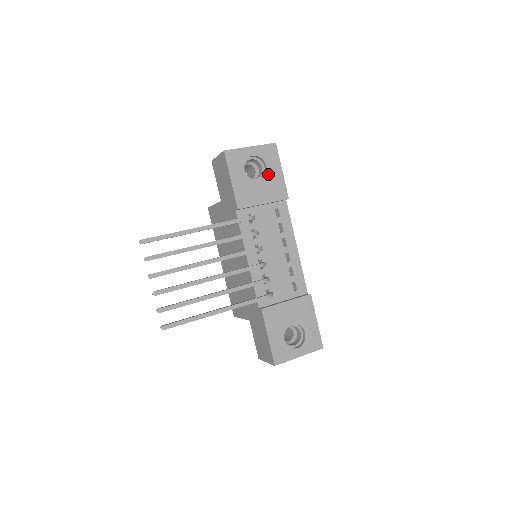
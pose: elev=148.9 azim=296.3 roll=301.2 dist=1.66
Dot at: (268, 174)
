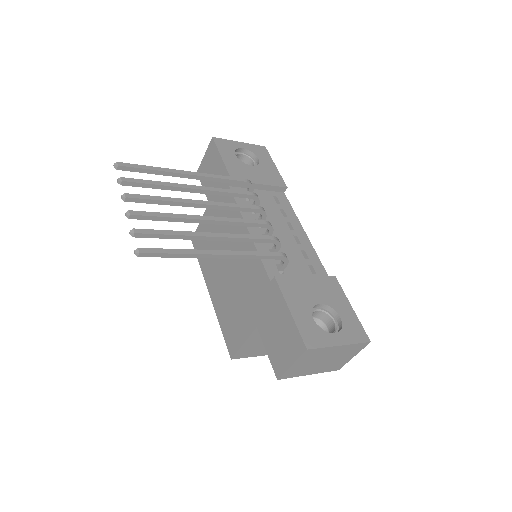
Dot at: (261, 164)
